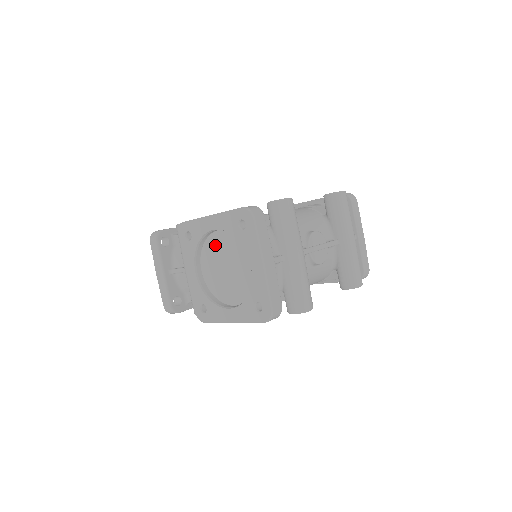
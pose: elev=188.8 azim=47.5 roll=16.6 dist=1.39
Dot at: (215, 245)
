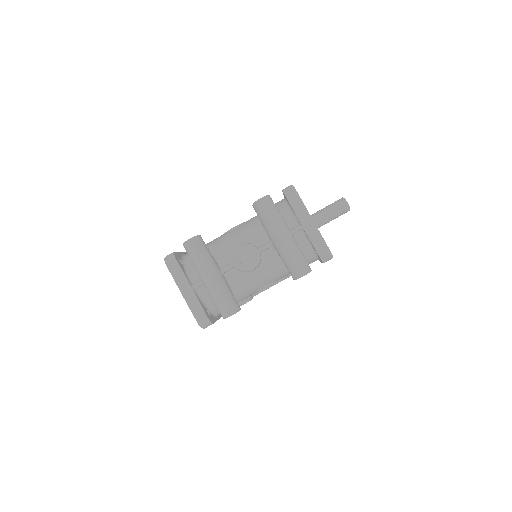
Dot at: occluded
